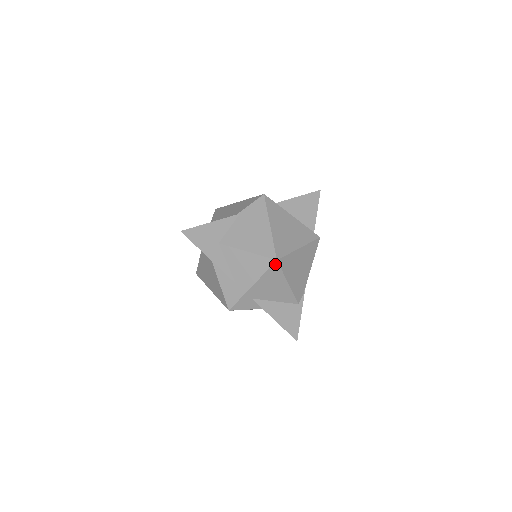
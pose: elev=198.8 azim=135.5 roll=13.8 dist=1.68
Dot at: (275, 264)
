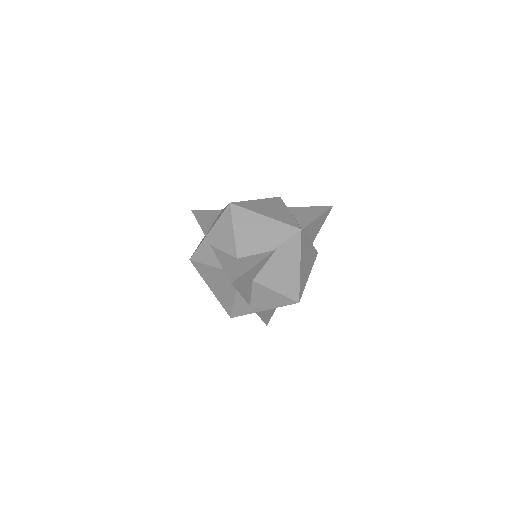
Dot at: (295, 303)
